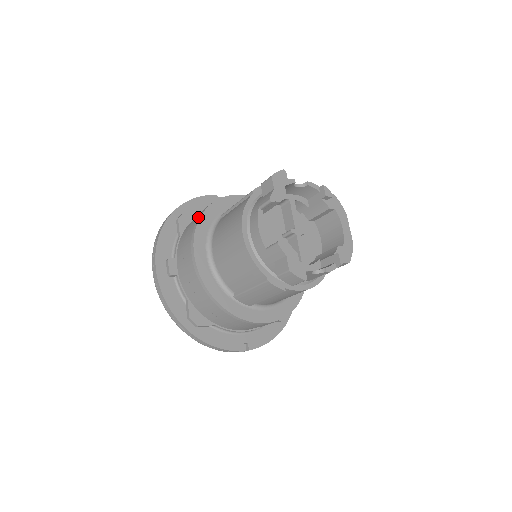
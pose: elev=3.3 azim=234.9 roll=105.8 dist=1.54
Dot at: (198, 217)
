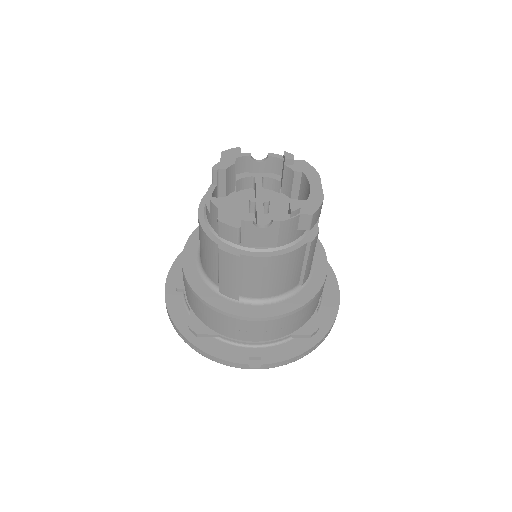
Dot at: occluded
